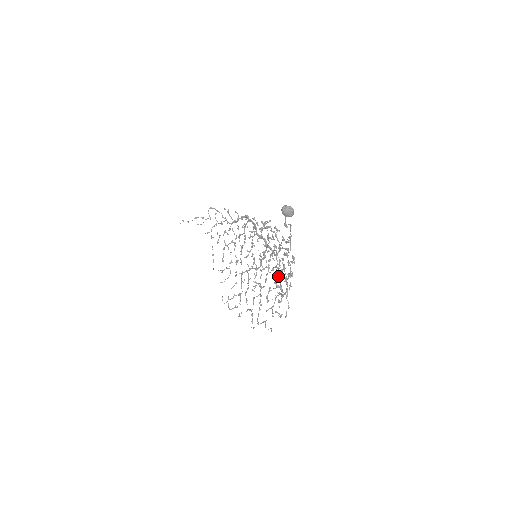
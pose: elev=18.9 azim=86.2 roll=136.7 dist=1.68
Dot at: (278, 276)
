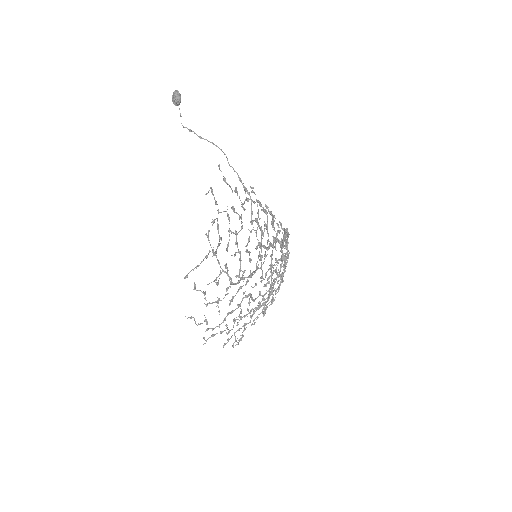
Dot at: (240, 258)
